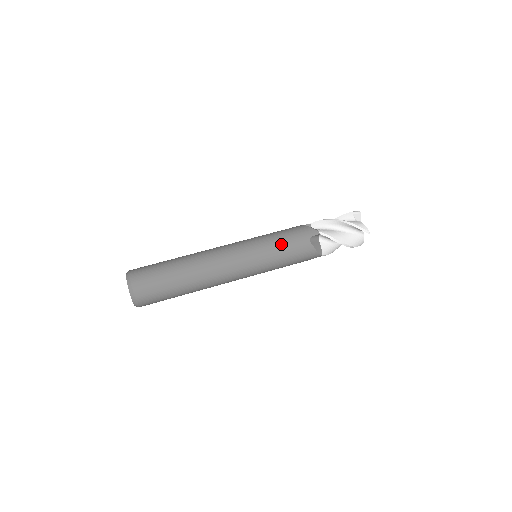
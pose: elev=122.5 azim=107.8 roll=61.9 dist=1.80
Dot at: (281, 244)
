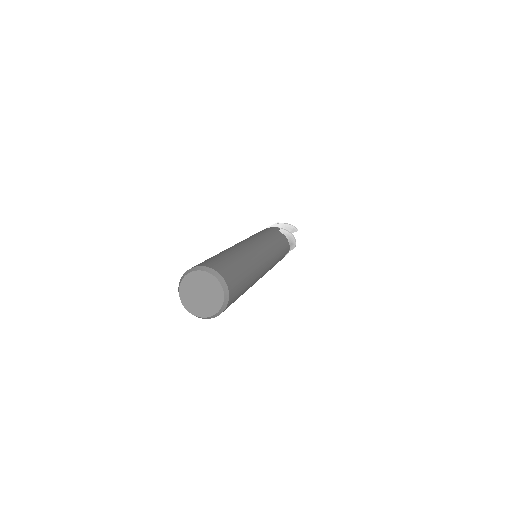
Dot at: (270, 234)
